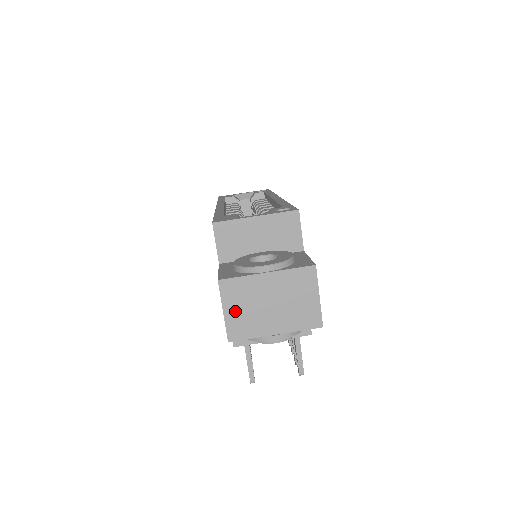
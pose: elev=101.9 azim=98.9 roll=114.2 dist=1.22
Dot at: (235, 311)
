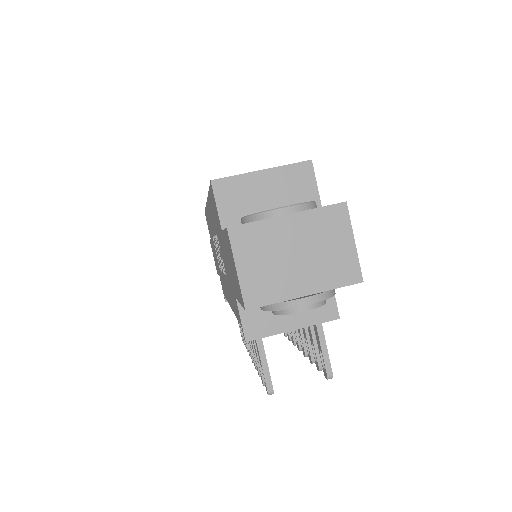
Dot at: (251, 267)
